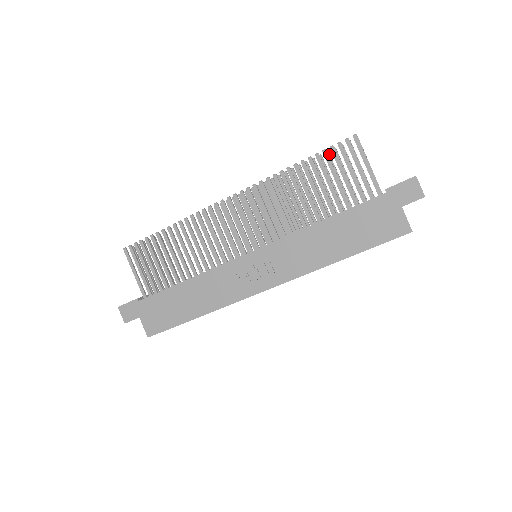
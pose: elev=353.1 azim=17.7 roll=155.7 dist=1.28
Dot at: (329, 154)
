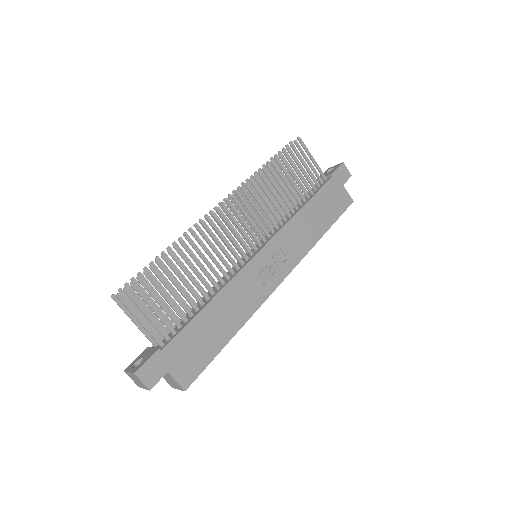
Dot at: occluded
